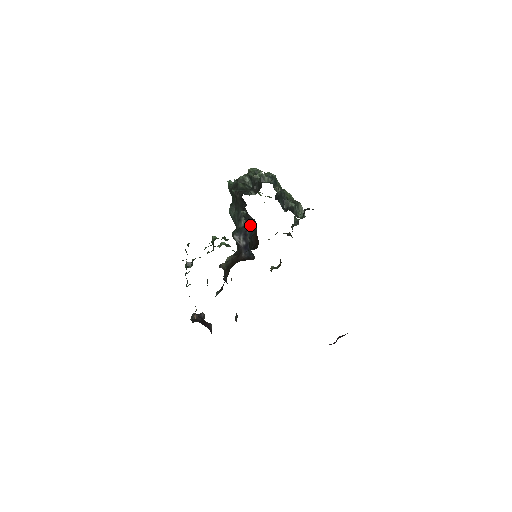
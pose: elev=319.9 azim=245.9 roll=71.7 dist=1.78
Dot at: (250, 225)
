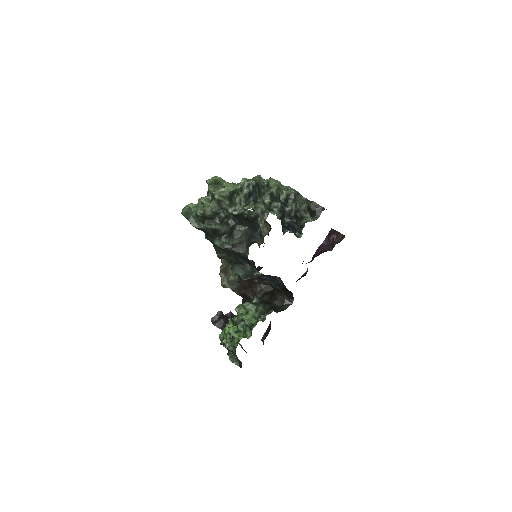
Dot at: (268, 276)
